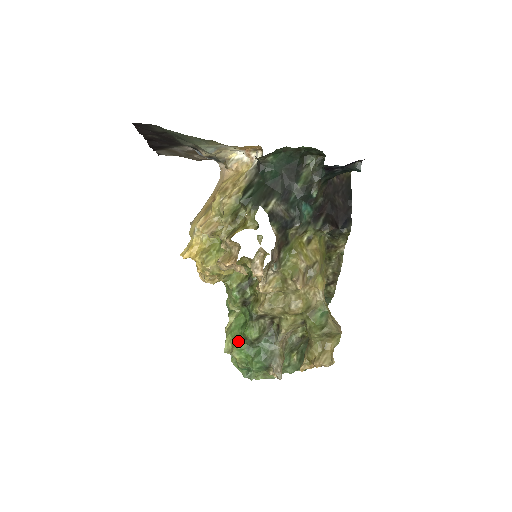
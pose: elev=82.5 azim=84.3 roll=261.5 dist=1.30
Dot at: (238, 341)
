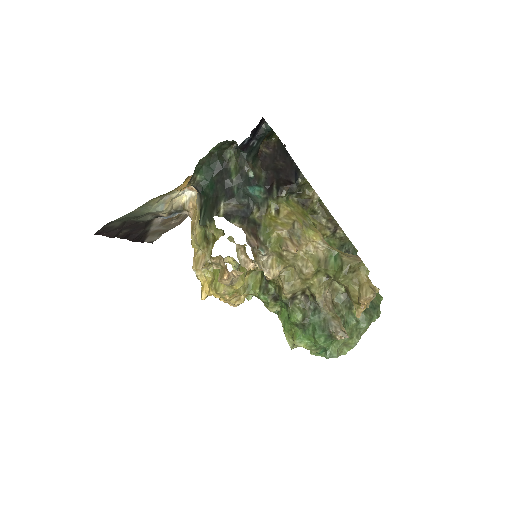
Dot at: (293, 332)
